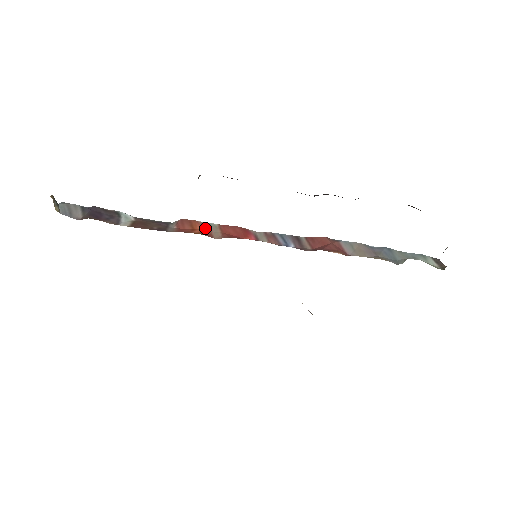
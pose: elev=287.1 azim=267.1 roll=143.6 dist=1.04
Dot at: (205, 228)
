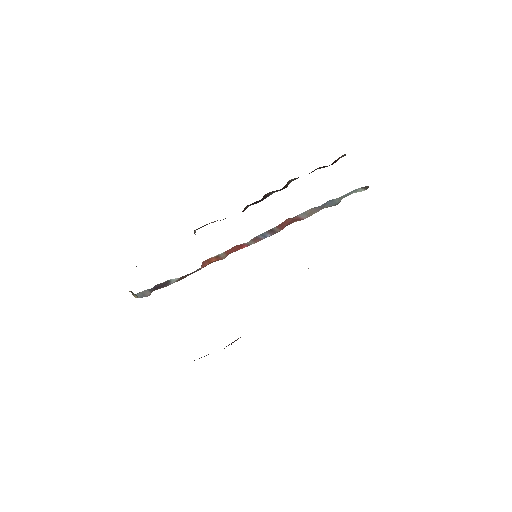
Dot at: (217, 258)
